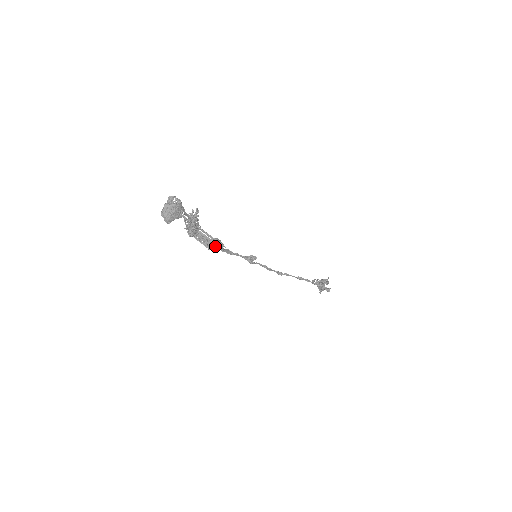
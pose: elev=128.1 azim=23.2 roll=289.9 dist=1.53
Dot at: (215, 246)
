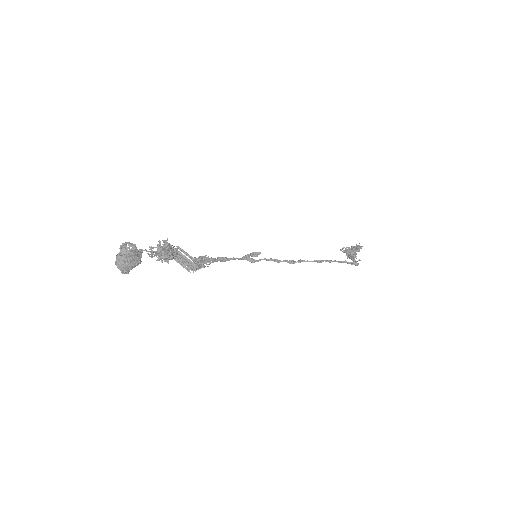
Dot at: (197, 268)
